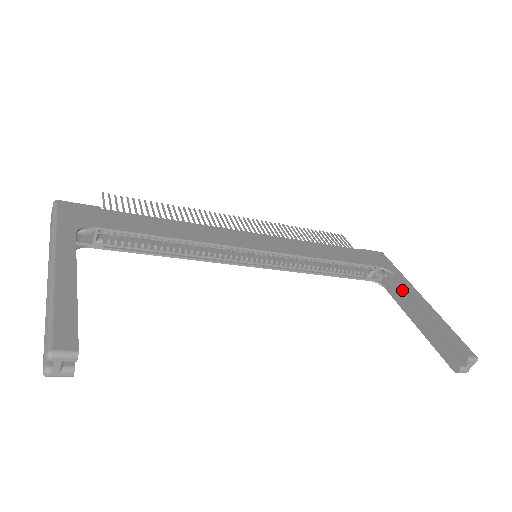
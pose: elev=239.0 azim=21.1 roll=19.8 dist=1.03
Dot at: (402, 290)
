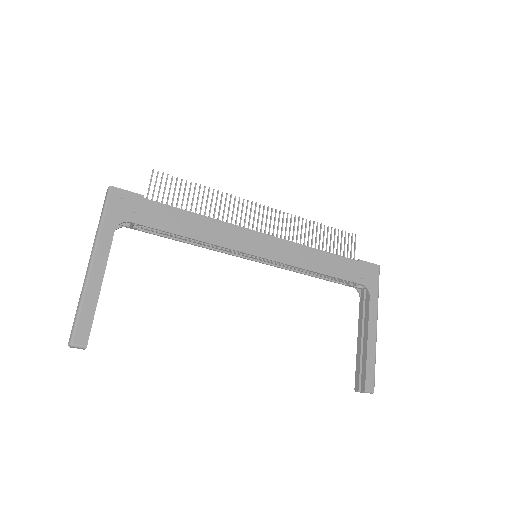
Dot at: (366, 311)
